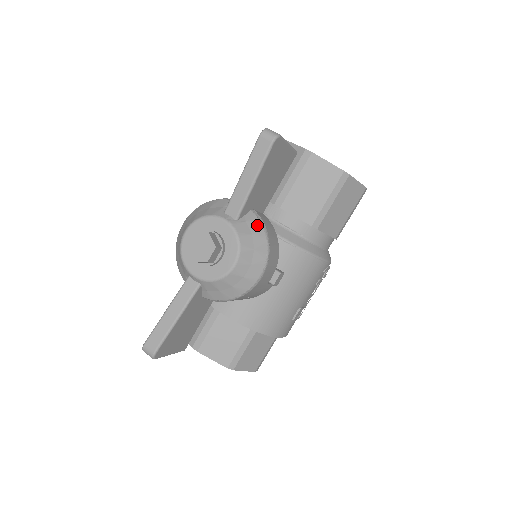
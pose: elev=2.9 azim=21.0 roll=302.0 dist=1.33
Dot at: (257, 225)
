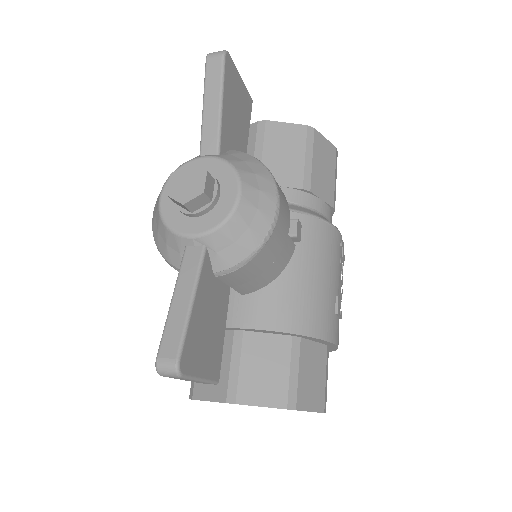
Dot at: (245, 156)
